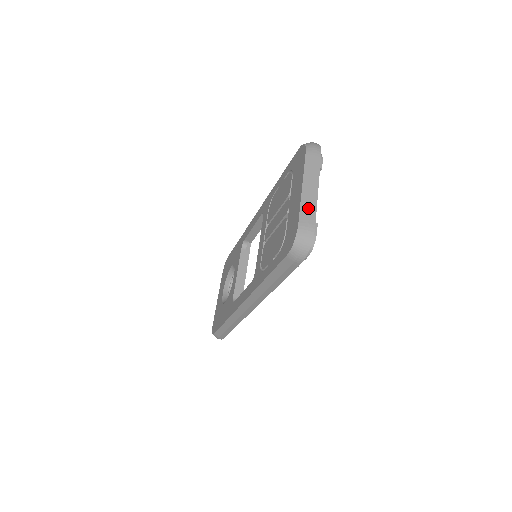
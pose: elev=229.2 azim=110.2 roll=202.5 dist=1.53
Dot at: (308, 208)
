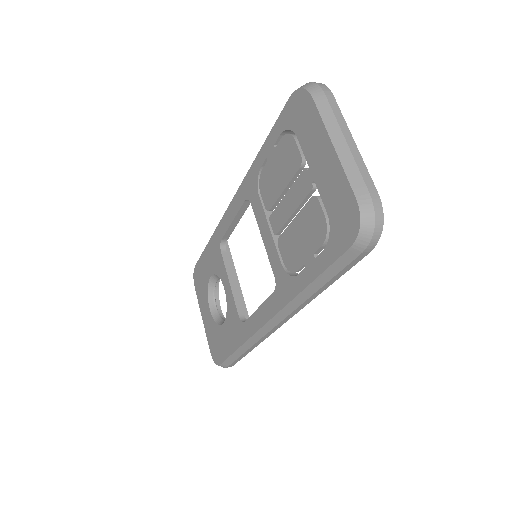
Dot at: (358, 172)
